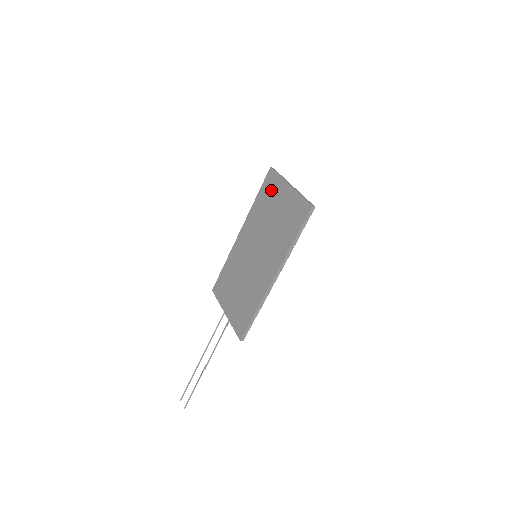
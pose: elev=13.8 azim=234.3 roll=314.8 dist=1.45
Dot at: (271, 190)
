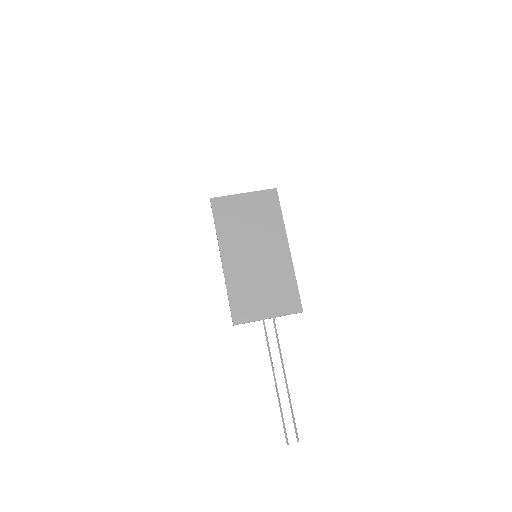
Dot at: (228, 209)
